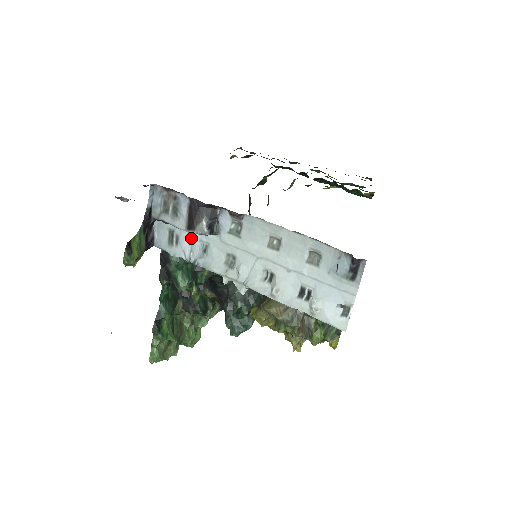
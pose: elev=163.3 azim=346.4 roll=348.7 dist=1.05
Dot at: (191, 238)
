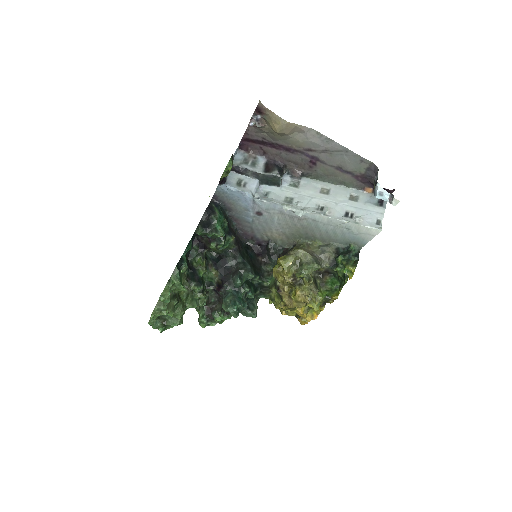
Dot at: (257, 185)
